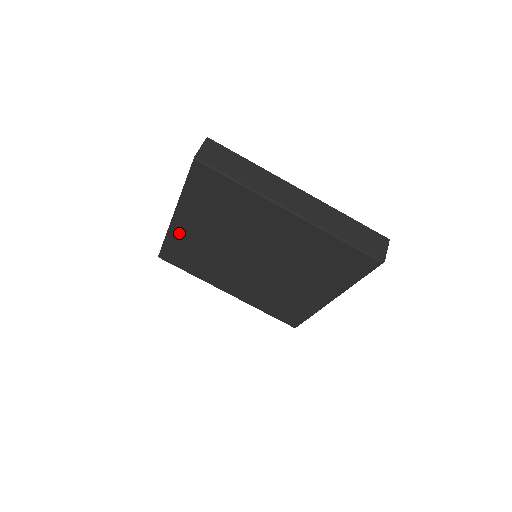
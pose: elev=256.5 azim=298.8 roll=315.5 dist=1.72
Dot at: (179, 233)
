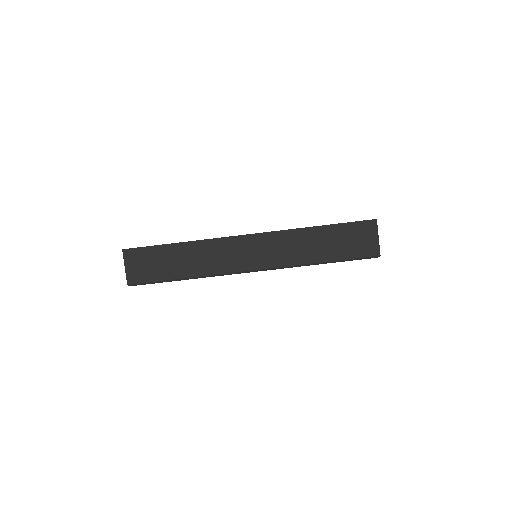
Dot at: occluded
